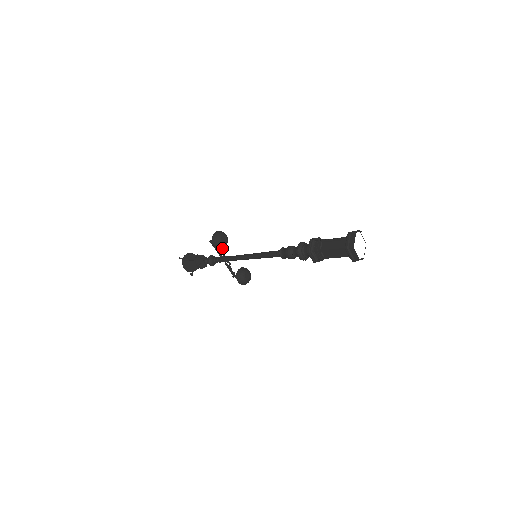
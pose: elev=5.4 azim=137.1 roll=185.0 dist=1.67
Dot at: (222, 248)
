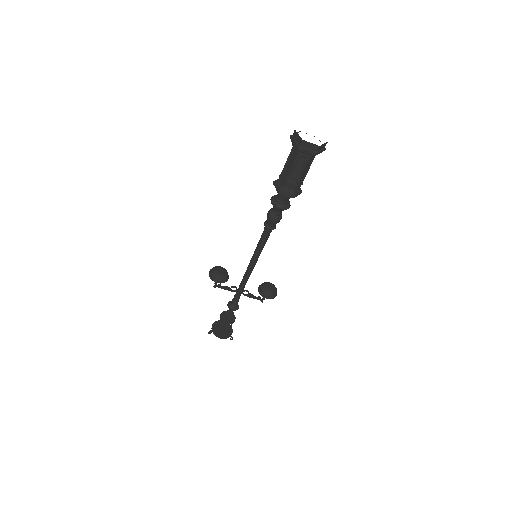
Dot at: (226, 280)
